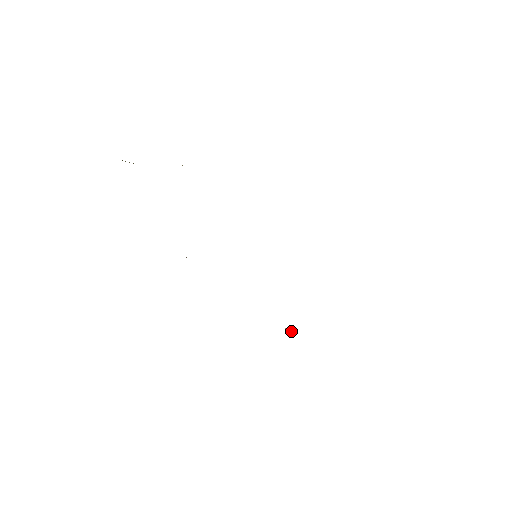
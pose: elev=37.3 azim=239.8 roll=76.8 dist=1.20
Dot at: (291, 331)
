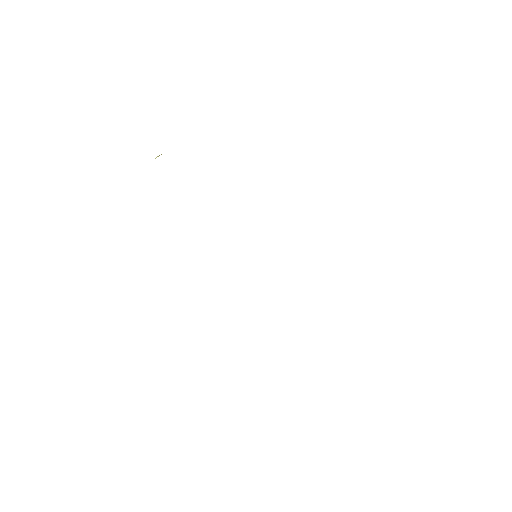
Dot at: occluded
